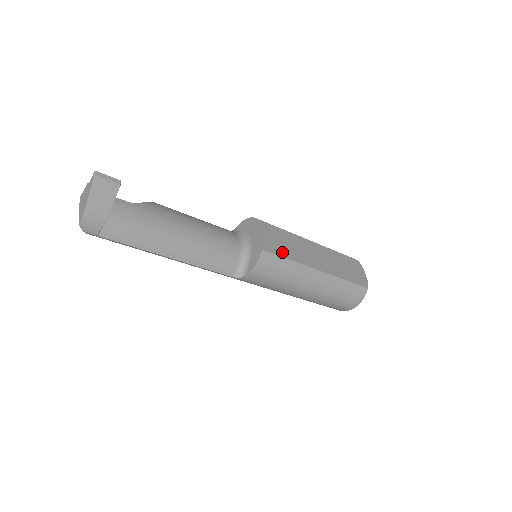
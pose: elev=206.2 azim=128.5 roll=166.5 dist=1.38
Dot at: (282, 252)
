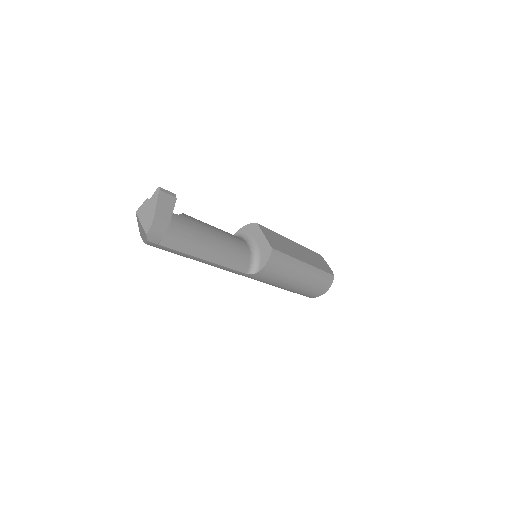
Dot at: (282, 250)
